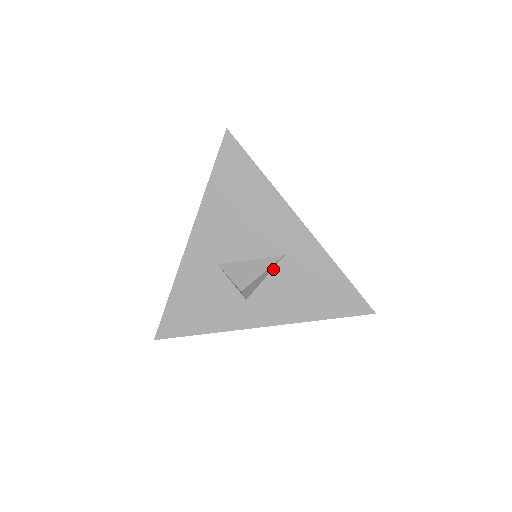
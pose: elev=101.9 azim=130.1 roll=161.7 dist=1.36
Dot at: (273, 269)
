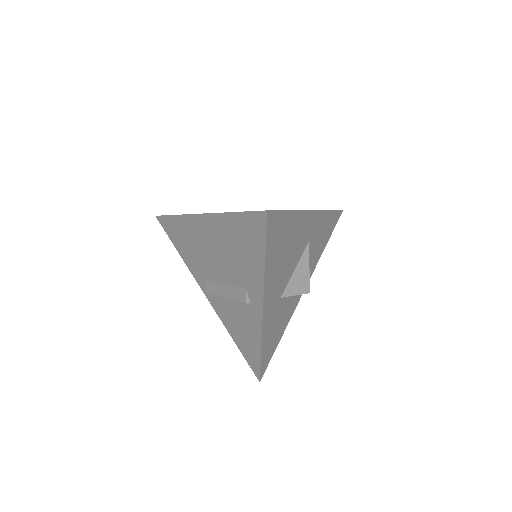
Dot at: occluded
